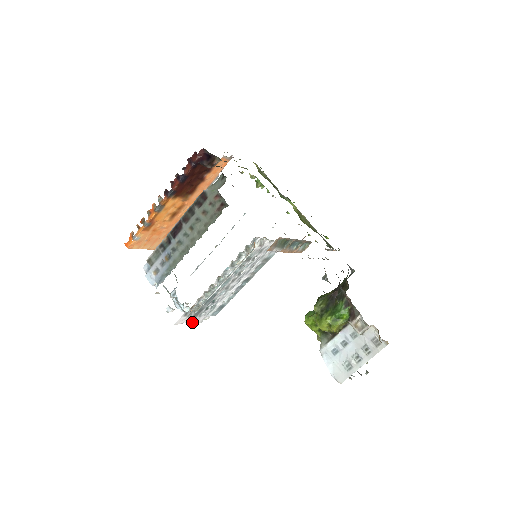
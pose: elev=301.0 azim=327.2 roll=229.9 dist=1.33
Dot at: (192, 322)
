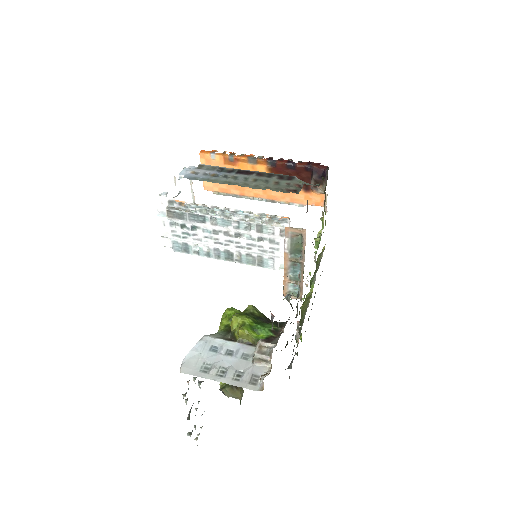
Dot at: (161, 219)
